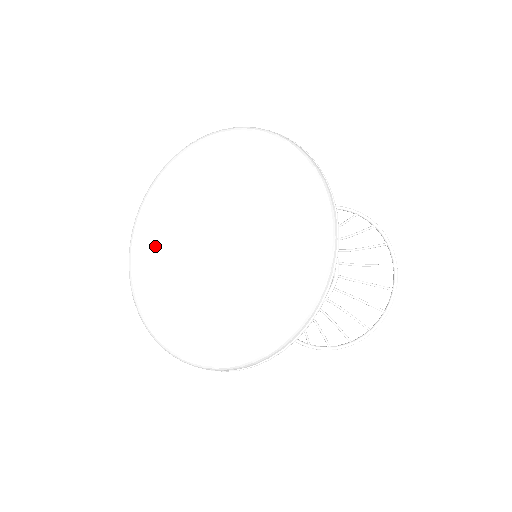
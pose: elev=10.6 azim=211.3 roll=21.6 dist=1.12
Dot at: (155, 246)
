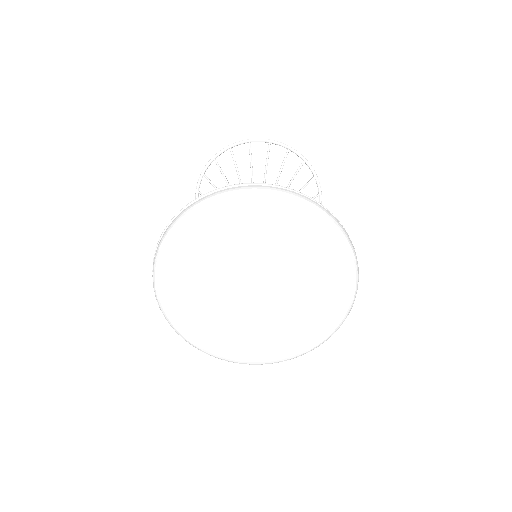
Dot at: (195, 306)
